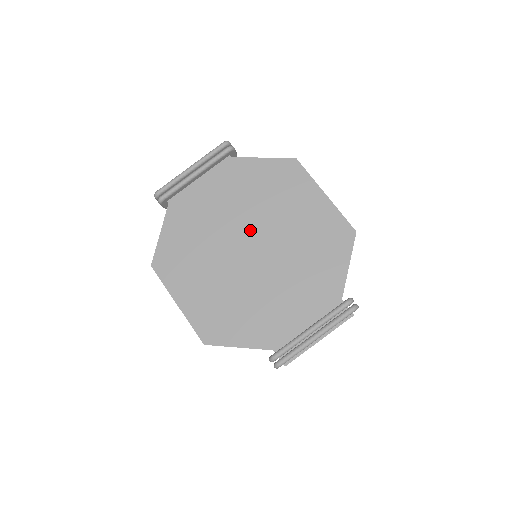
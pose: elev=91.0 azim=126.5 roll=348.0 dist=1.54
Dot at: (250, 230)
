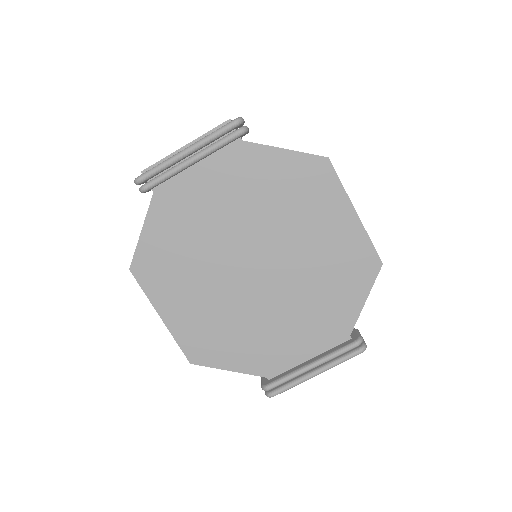
Dot at: (256, 243)
